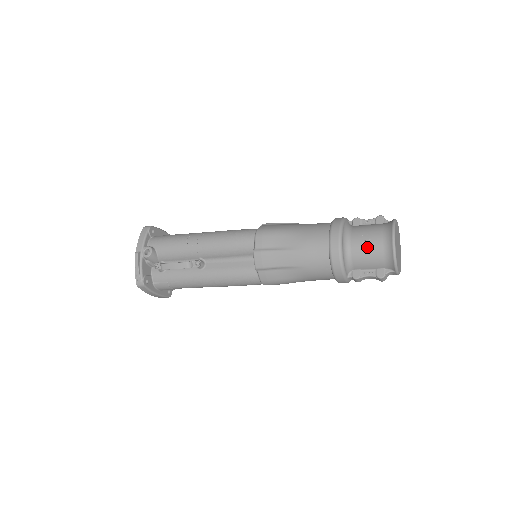
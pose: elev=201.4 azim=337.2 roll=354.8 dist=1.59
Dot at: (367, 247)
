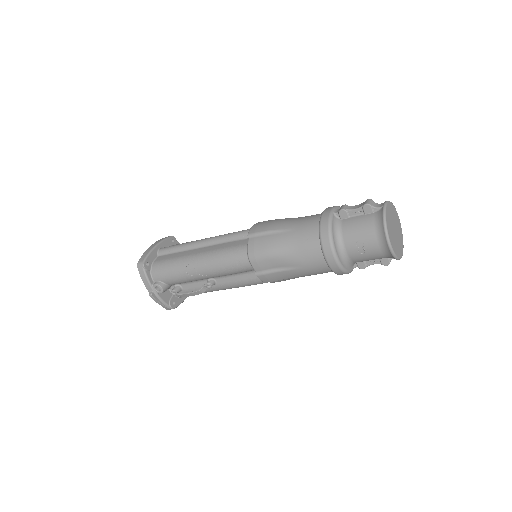
Dot at: (365, 253)
